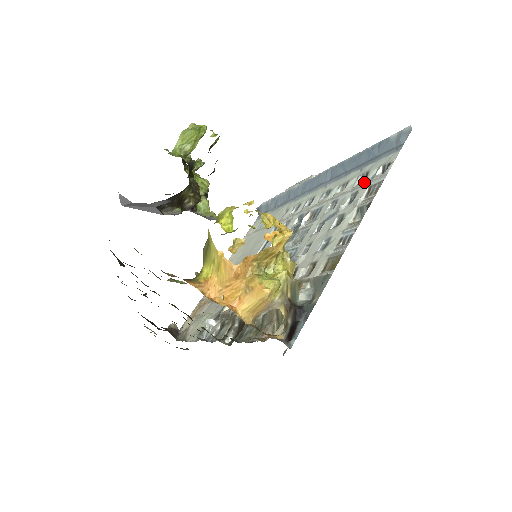
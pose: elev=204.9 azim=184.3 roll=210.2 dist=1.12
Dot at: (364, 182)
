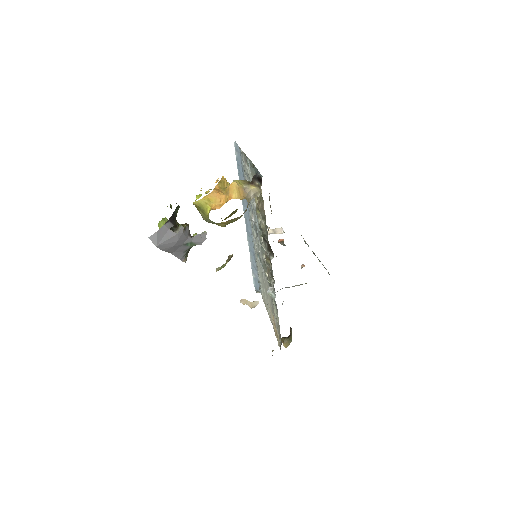
Dot at: (244, 169)
